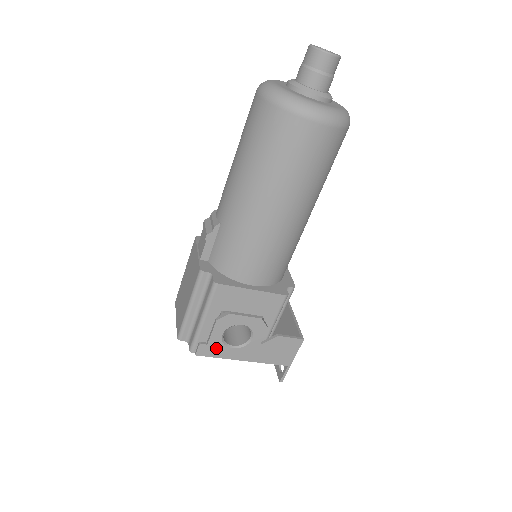
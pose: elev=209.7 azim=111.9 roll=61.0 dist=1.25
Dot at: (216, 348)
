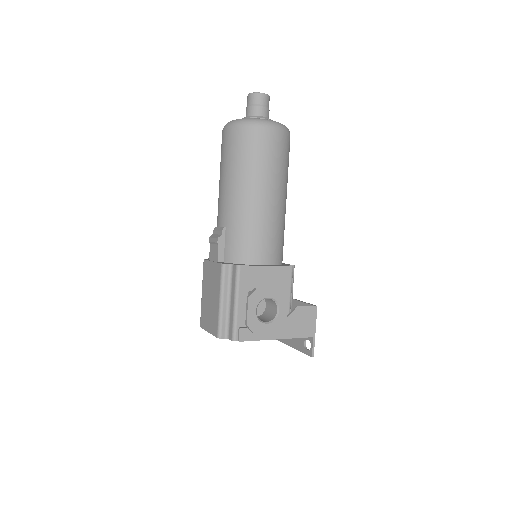
Dot at: (254, 326)
